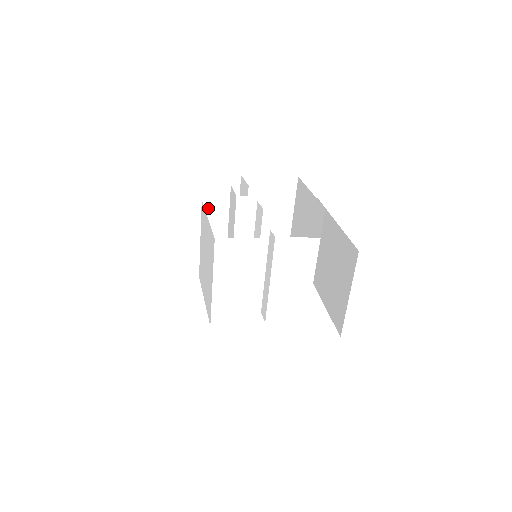
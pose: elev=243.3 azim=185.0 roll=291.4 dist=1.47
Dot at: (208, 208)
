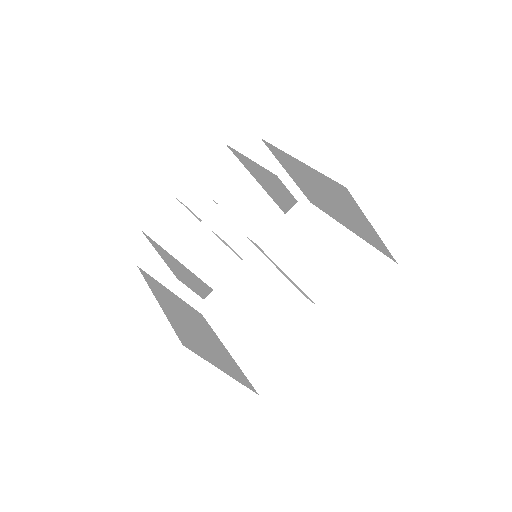
Dot at: (176, 249)
